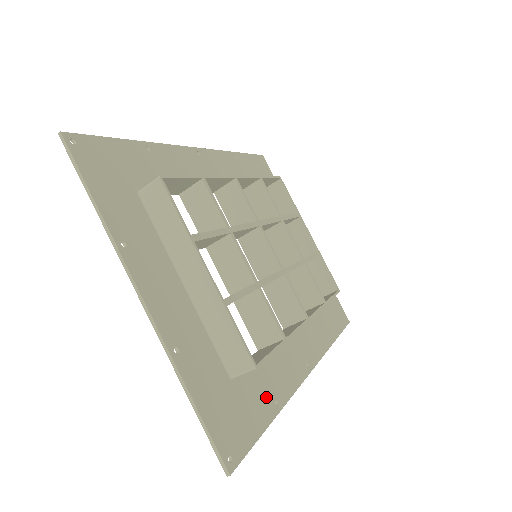
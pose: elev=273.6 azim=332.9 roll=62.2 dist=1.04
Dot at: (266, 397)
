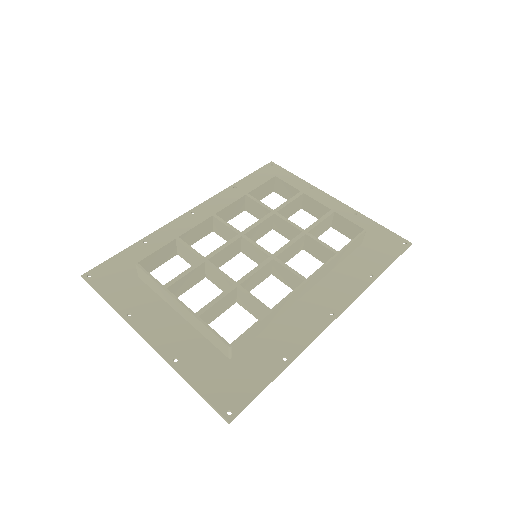
Dot at: (271, 358)
